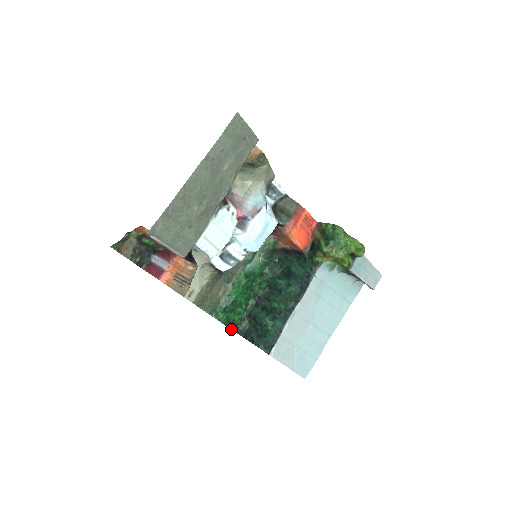
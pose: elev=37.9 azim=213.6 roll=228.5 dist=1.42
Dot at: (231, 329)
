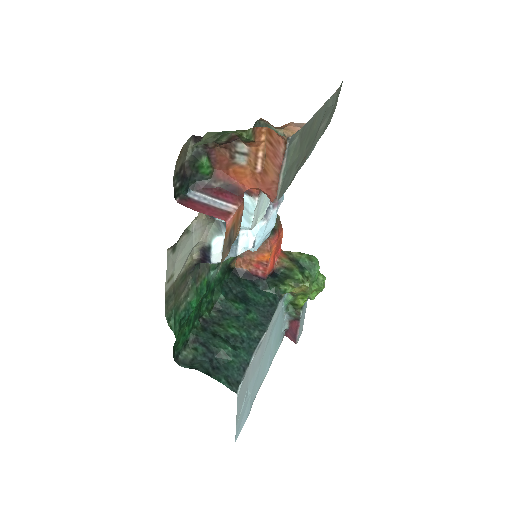
Dot at: (173, 354)
